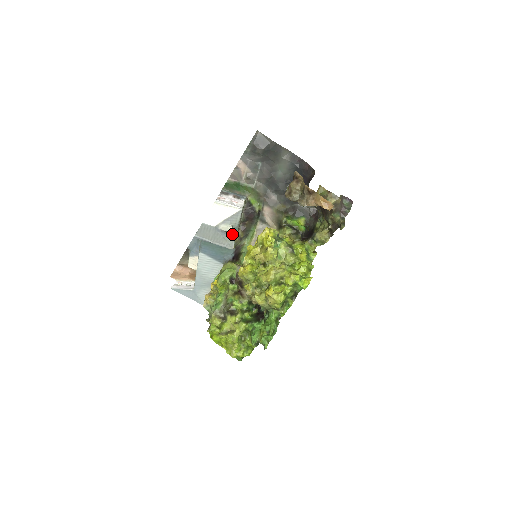
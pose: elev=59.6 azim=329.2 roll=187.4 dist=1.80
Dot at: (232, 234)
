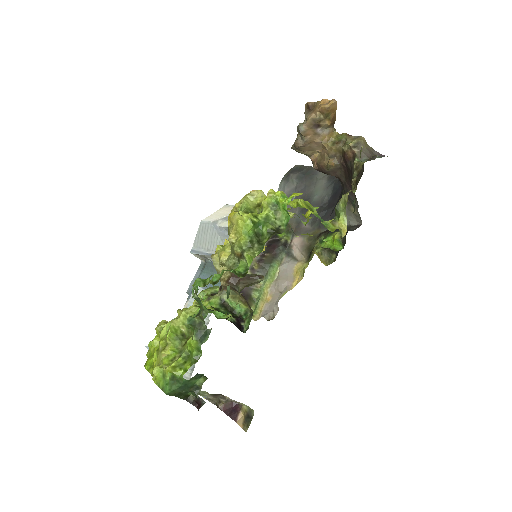
Dot at: occluded
